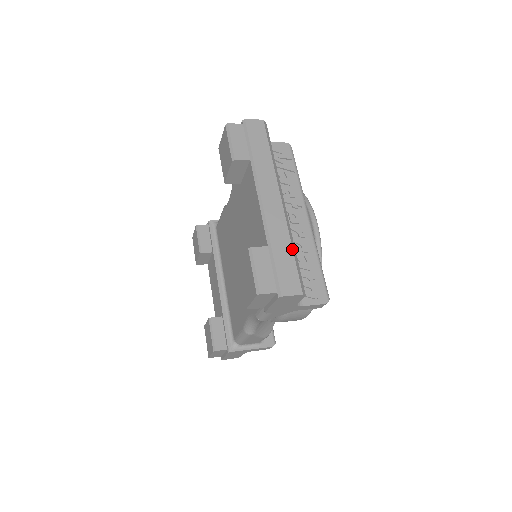
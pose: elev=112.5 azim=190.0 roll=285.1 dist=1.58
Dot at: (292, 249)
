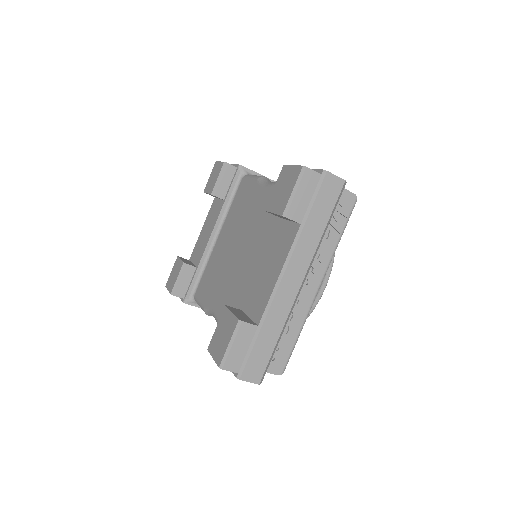
Dot at: (278, 339)
